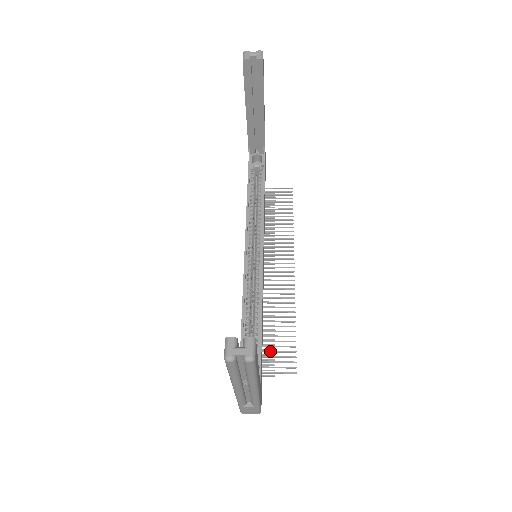
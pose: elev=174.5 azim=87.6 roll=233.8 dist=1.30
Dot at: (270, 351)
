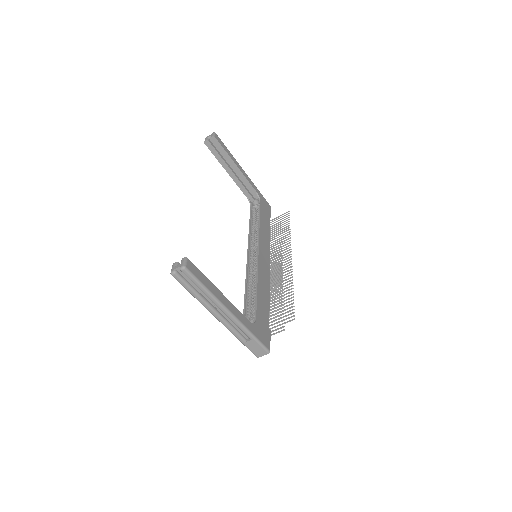
Dot at: (276, 313)
